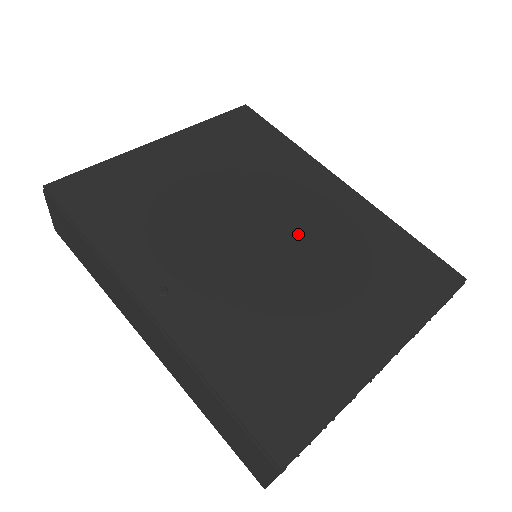
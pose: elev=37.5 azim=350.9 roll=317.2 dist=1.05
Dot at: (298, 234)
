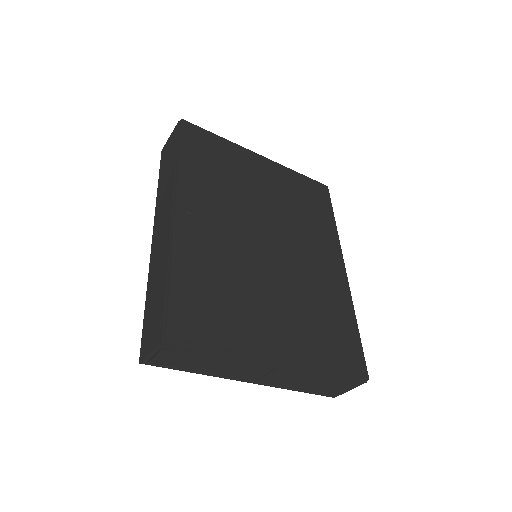
Dot at: (291, 262)
